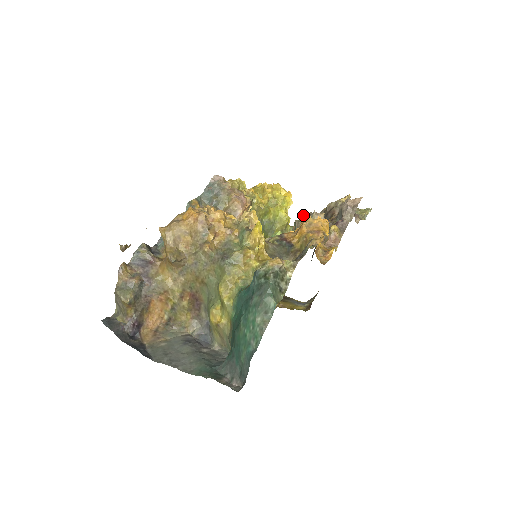
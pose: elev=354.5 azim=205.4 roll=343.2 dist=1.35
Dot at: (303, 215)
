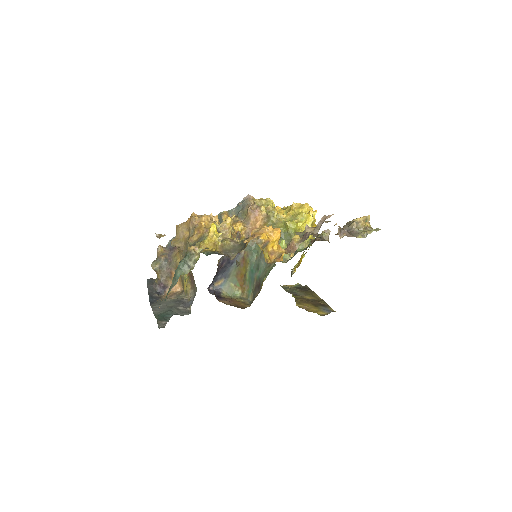
Dot at: (322, 231)
